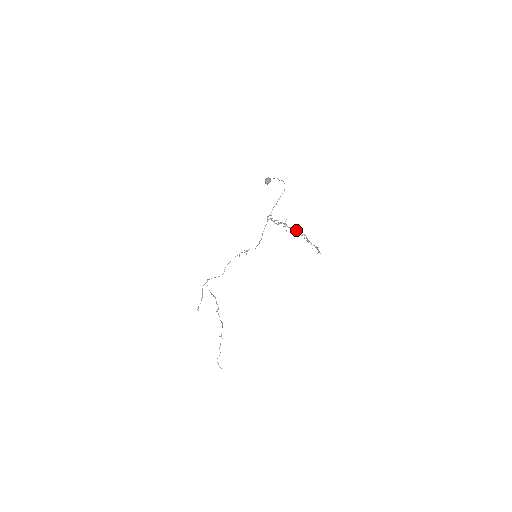
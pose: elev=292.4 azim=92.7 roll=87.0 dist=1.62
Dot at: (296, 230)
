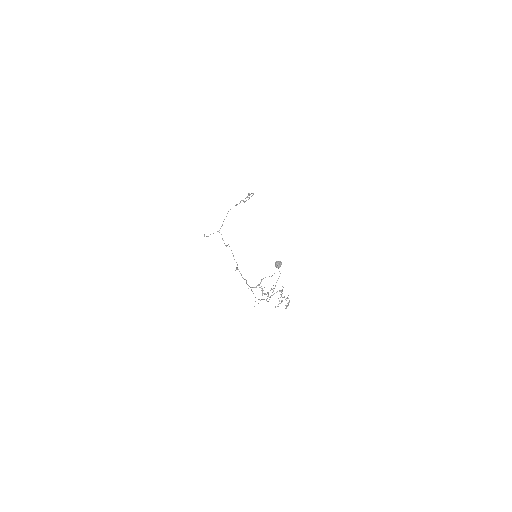
Dot at: (283, 287)
